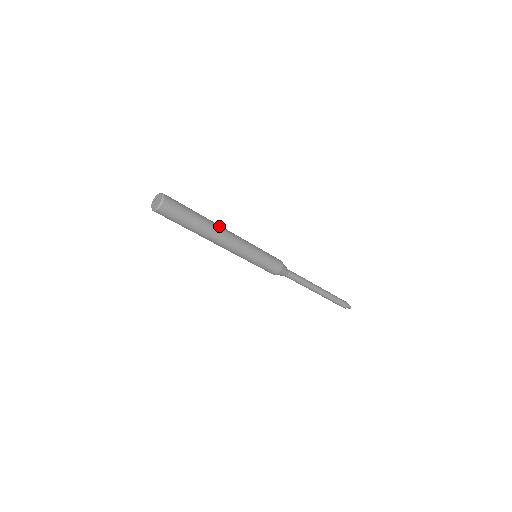
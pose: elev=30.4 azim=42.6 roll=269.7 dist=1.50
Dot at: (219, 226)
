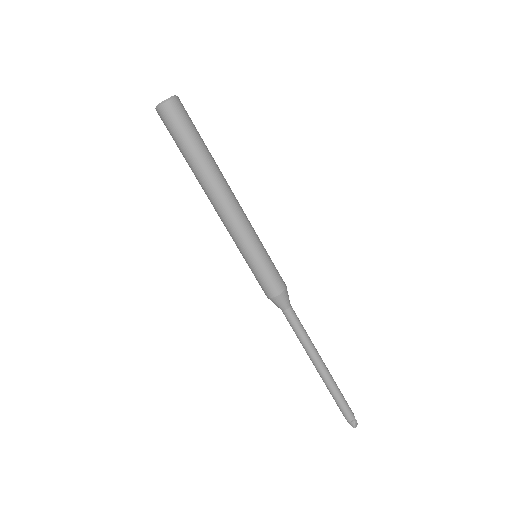
Dot at: (225, 180)
